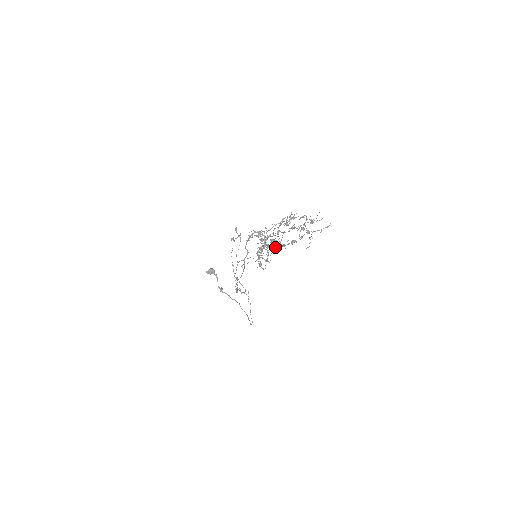
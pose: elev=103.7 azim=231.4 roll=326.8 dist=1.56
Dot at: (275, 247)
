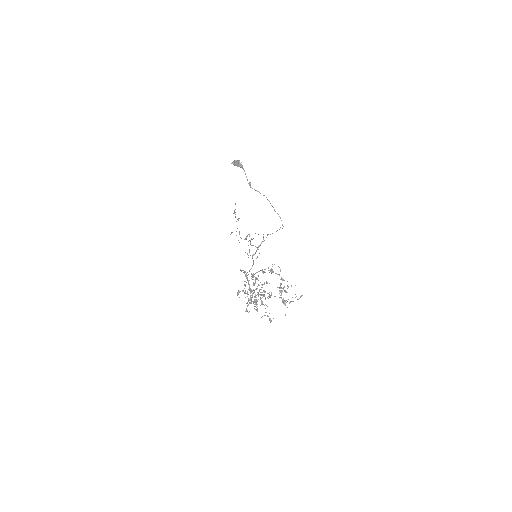
Dot at: (264, 284)
